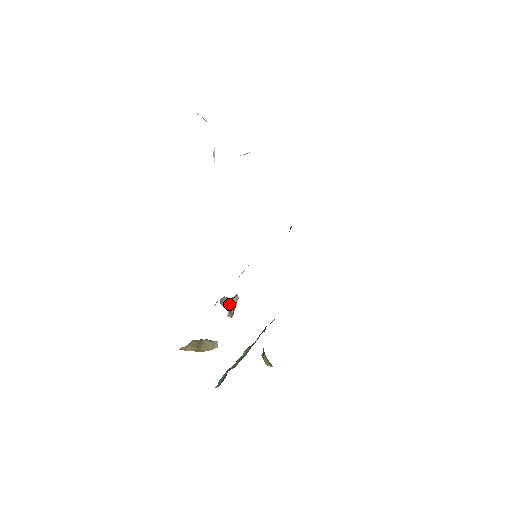
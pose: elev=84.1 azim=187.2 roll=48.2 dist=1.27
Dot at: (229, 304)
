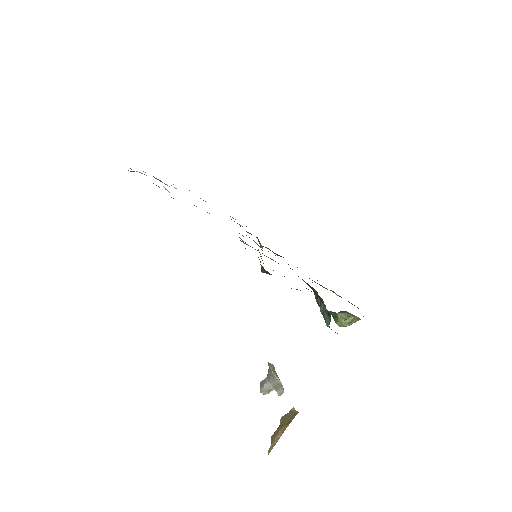
Dot at: (271, 379)
